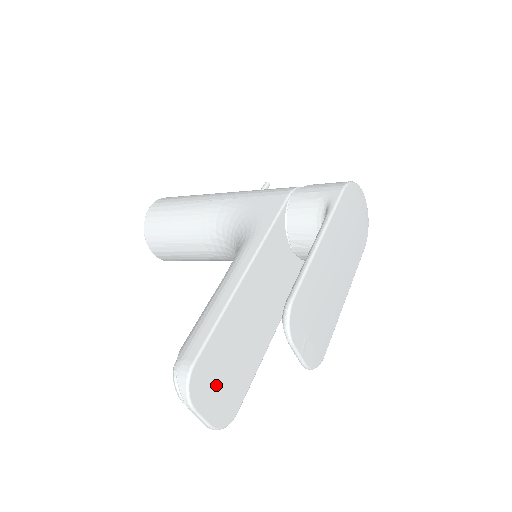
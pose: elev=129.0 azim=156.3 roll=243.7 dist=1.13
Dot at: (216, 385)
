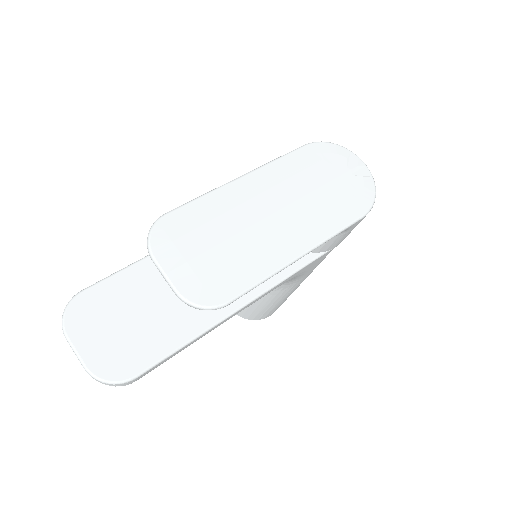
Dot at: (108, 327)
